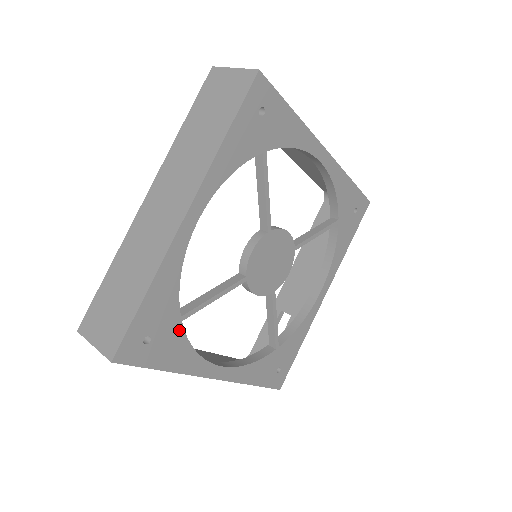
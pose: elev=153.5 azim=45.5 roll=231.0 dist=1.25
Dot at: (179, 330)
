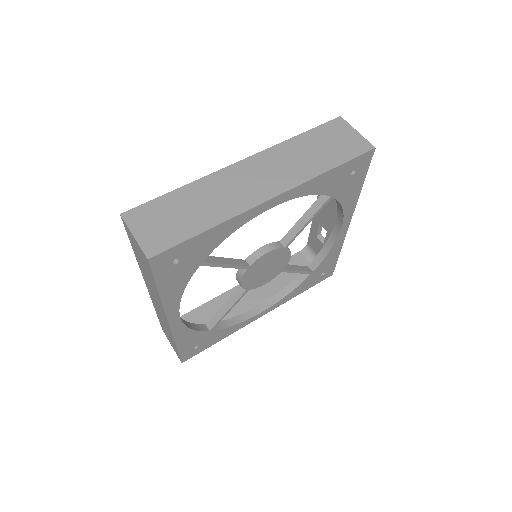
Dot at: (214, 332)
